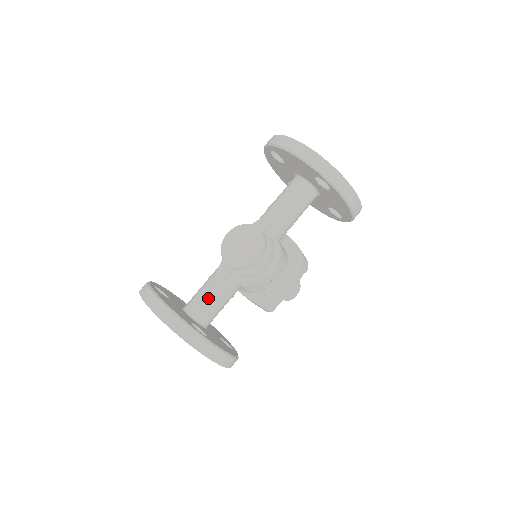
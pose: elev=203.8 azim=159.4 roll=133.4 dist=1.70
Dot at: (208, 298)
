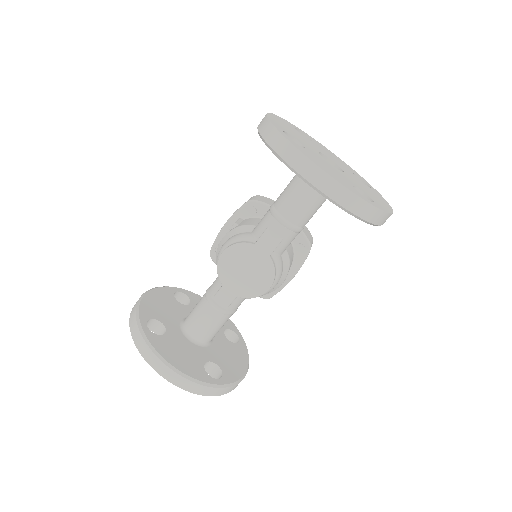
Dot at: (212, 324)
